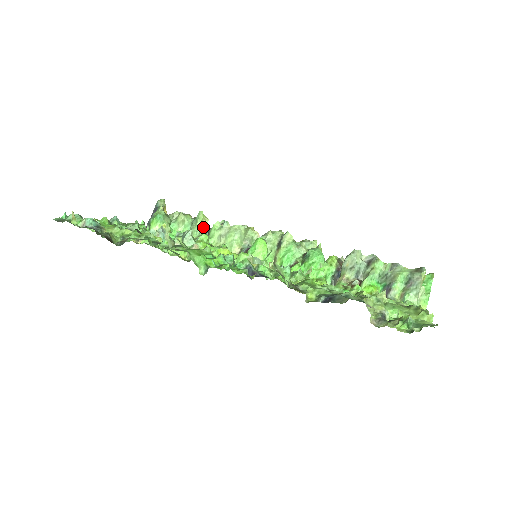
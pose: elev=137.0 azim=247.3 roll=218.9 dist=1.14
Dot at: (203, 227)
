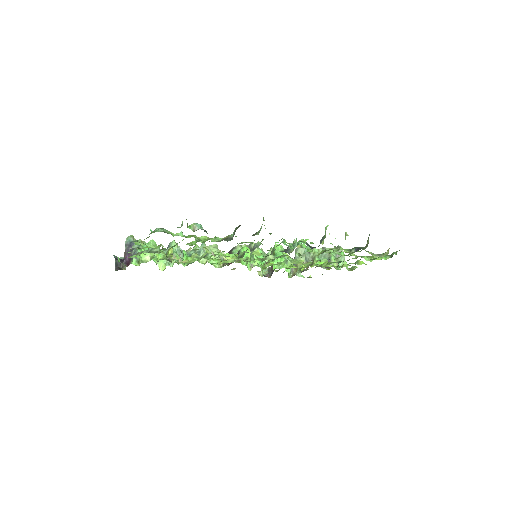
Dot at: occluded
